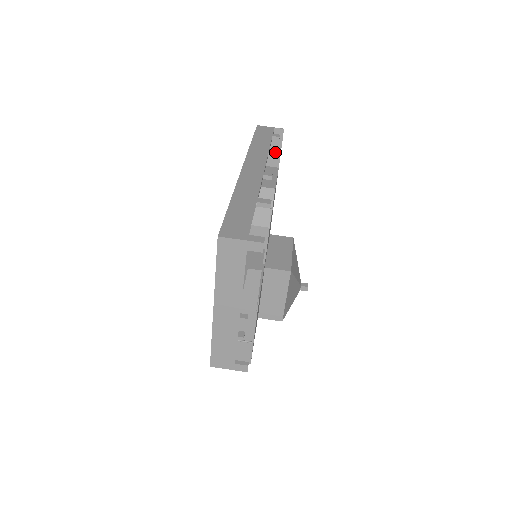
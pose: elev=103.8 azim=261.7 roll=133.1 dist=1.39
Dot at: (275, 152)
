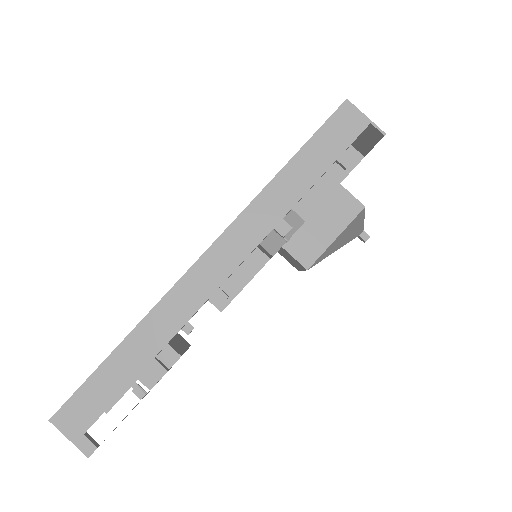
Dot at: (288, 229)
